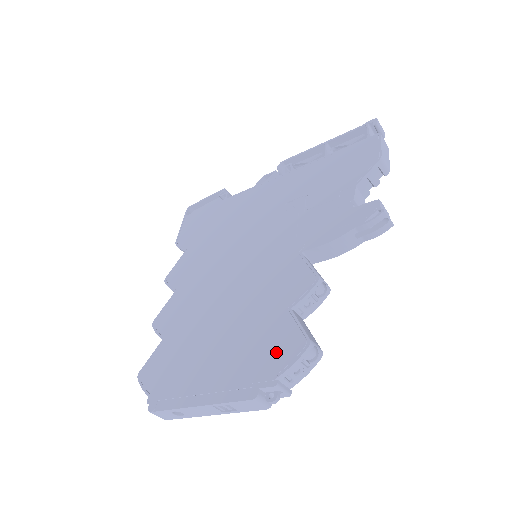
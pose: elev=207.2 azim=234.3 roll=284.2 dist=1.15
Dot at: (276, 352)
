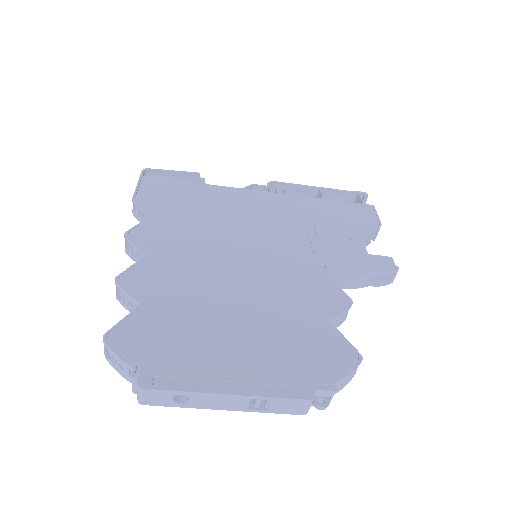
Dot at: (325, 357)
